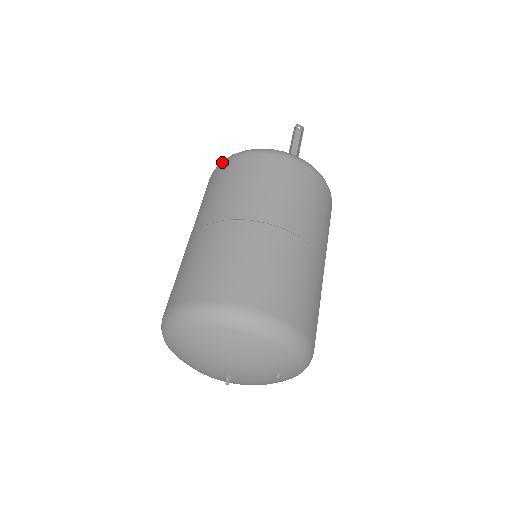
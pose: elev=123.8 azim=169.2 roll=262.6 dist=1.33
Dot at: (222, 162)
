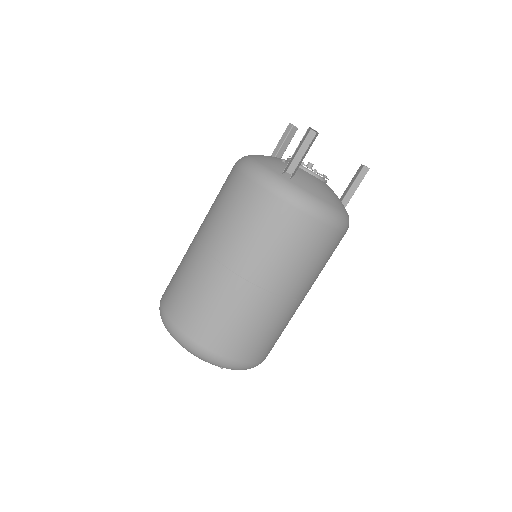
Dot at: occluded
